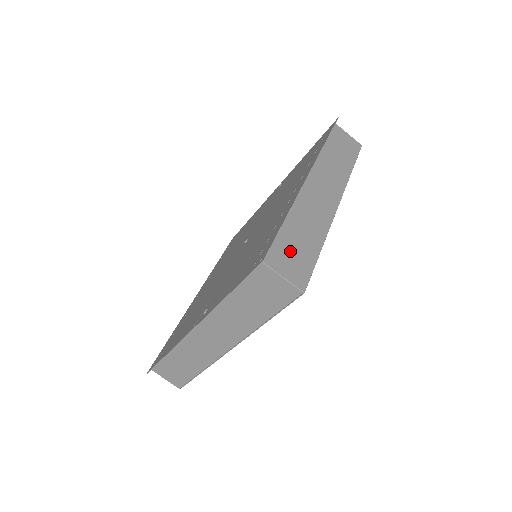
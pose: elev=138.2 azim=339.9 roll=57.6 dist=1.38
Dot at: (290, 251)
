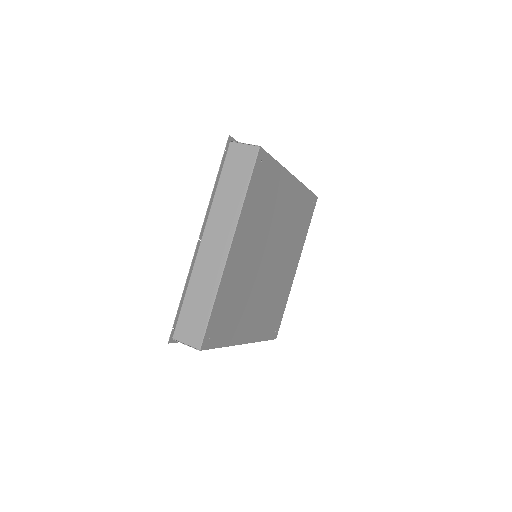
Dot at: occluded
